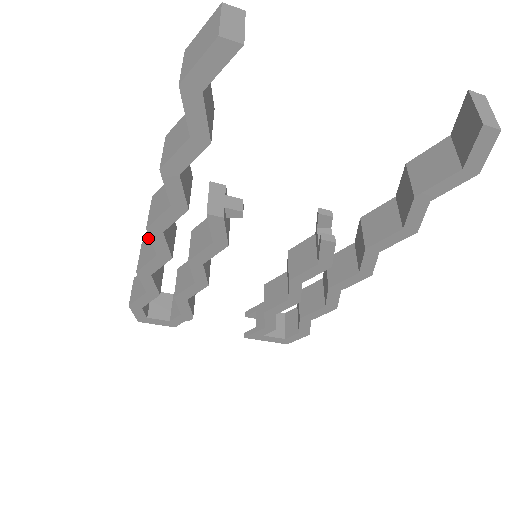
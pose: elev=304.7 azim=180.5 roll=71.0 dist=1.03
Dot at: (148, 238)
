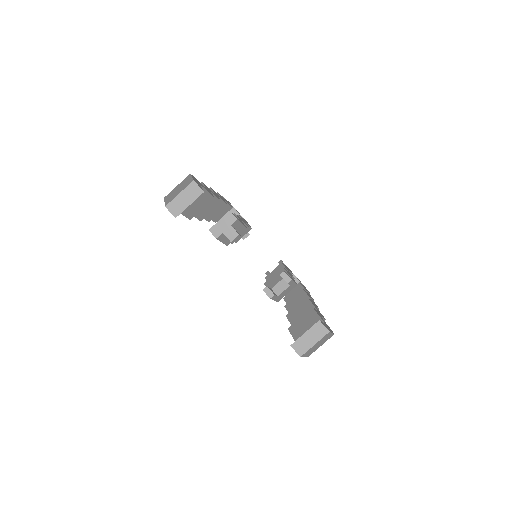
Dot at: occluded
